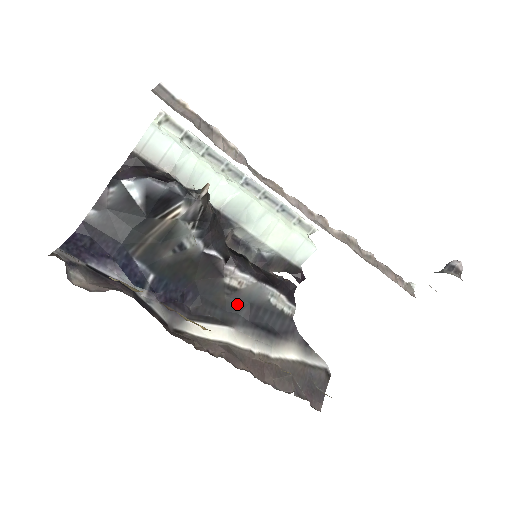
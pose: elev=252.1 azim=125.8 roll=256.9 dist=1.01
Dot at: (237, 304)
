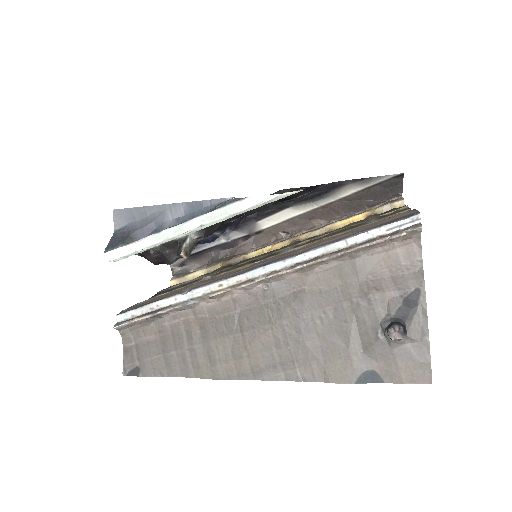
Dot at: occluded
